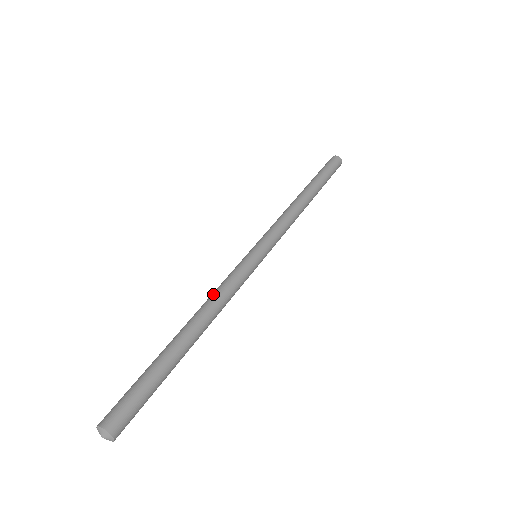
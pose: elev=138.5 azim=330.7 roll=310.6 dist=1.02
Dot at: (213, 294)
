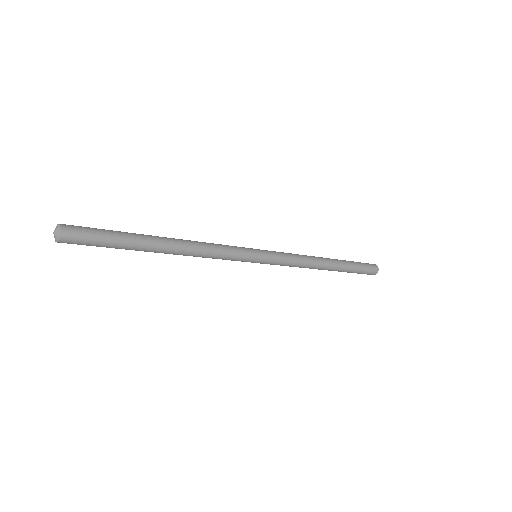
Dot at: (204, 242)
